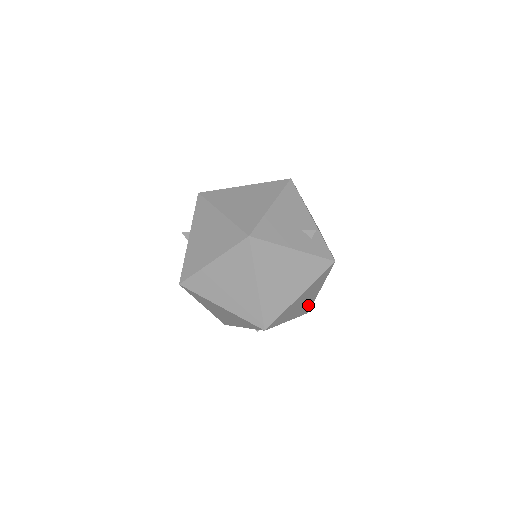
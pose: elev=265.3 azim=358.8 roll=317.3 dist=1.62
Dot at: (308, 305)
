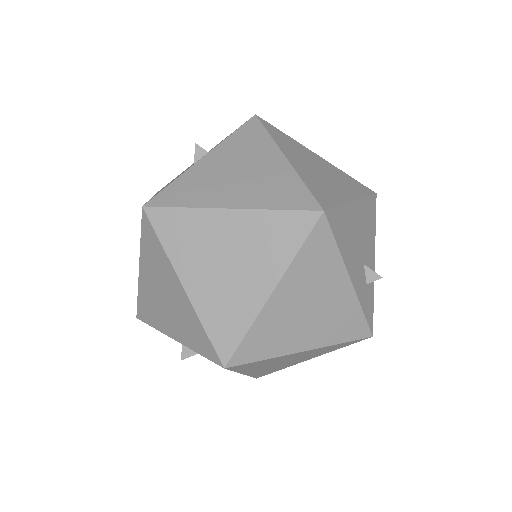
Dot at: (274, 369)
